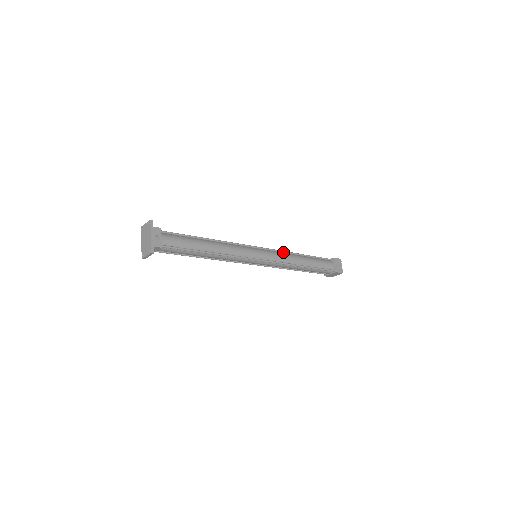
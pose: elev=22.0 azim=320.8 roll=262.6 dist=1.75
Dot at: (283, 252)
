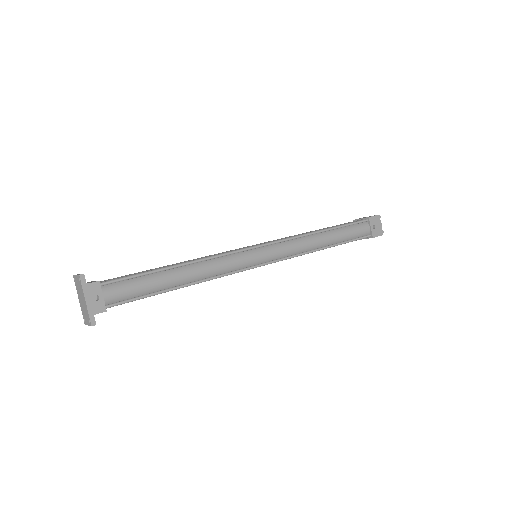
Dot at: (295, 238)
